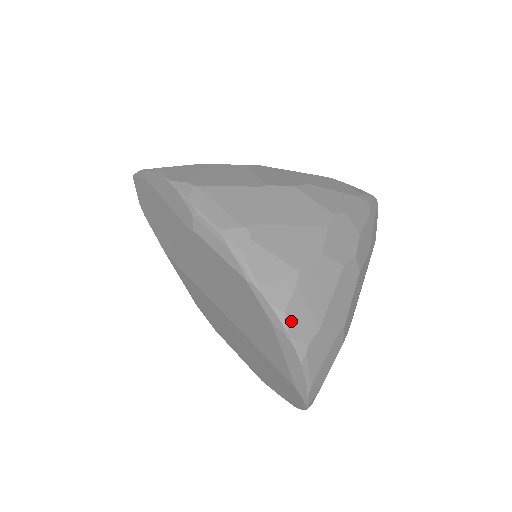
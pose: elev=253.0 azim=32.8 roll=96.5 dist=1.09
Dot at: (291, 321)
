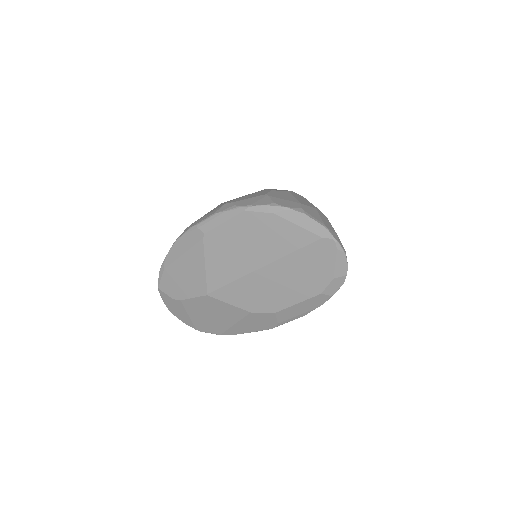
Dot at: (281, 204)
